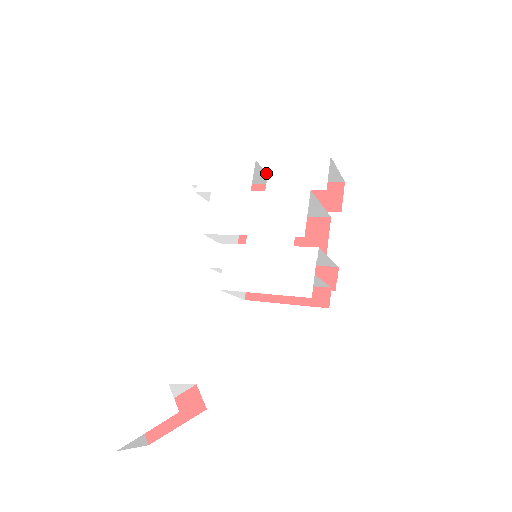
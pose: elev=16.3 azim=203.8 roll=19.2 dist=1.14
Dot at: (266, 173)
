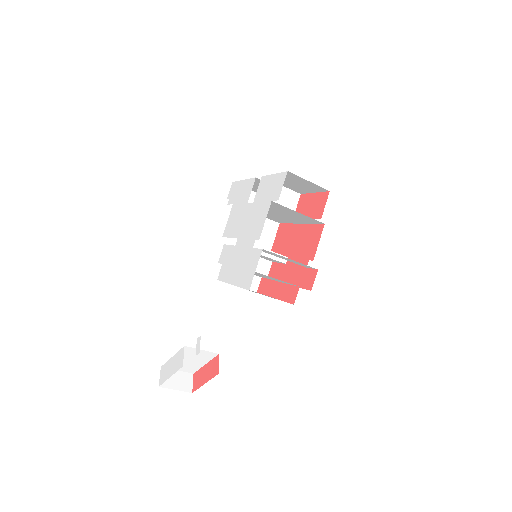
Dot at: occluded
